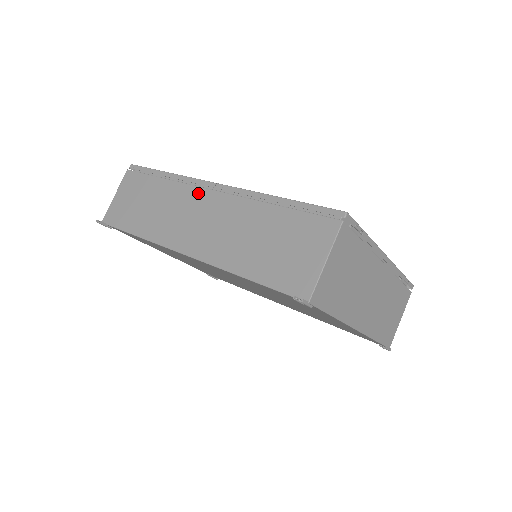
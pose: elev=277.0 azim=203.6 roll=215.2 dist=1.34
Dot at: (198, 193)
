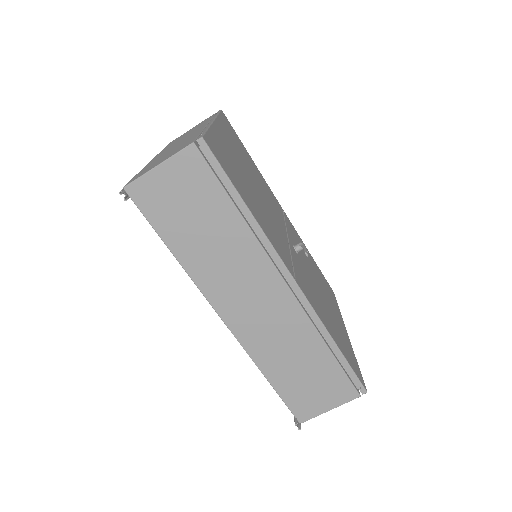
Dot at: (271, 275)
